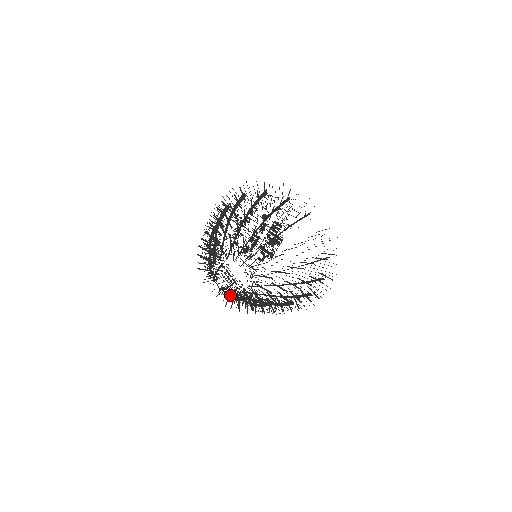
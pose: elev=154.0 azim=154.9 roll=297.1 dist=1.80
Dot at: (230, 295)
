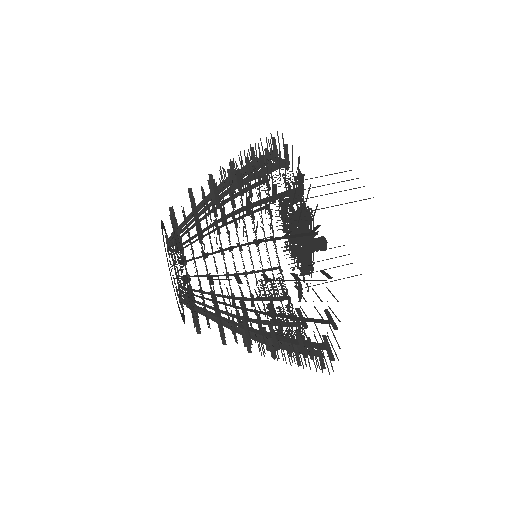
Dot at: occluded
